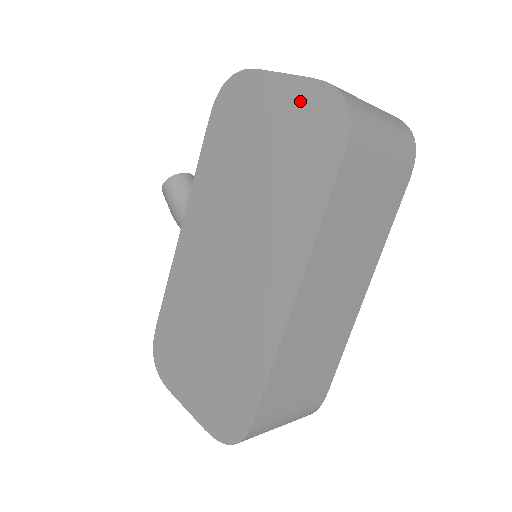
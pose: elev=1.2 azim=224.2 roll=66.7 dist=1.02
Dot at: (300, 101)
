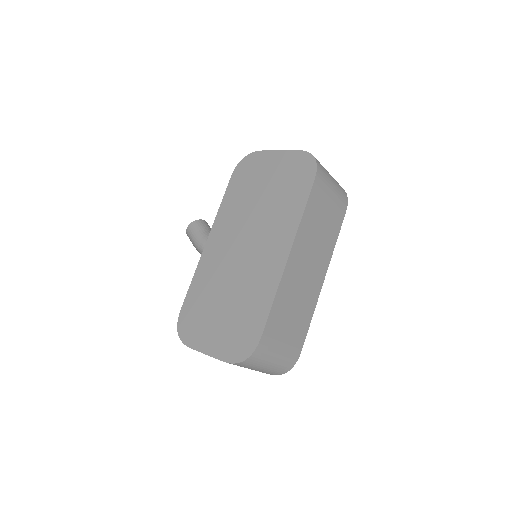
Dot at: (289, 161)
